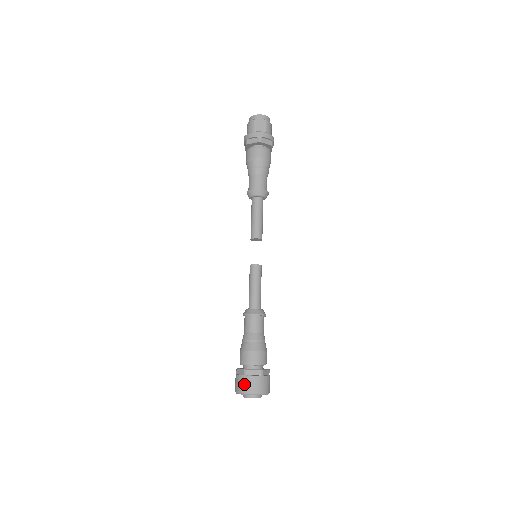
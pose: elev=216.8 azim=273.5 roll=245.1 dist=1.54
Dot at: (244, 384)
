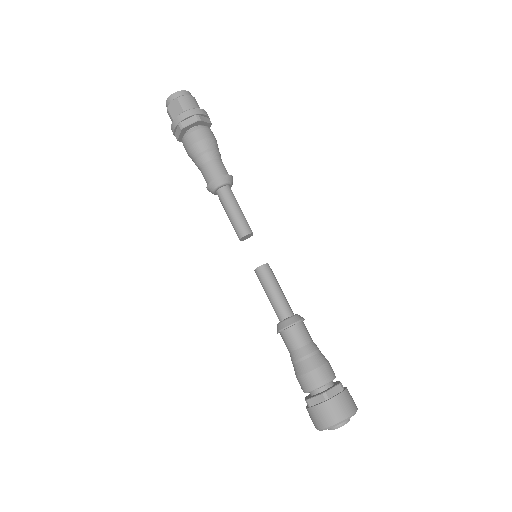
Dot at: (313, 418)
